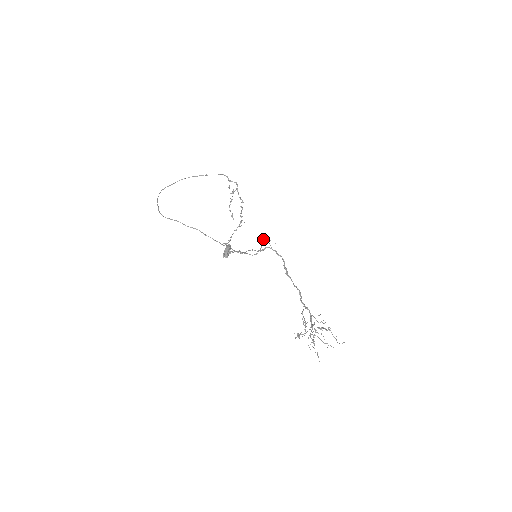
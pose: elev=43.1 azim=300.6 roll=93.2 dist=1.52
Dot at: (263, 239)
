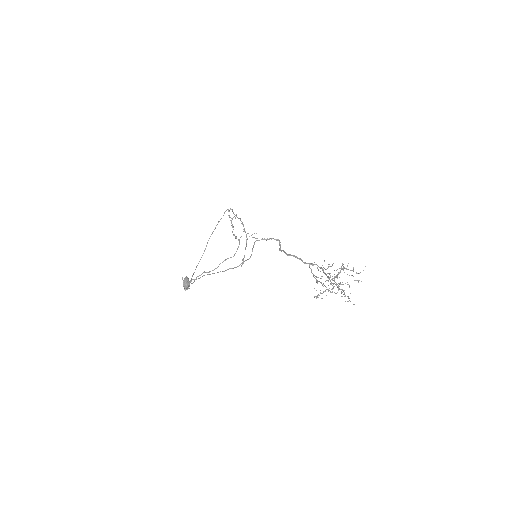
Dot at: (239, 241)
